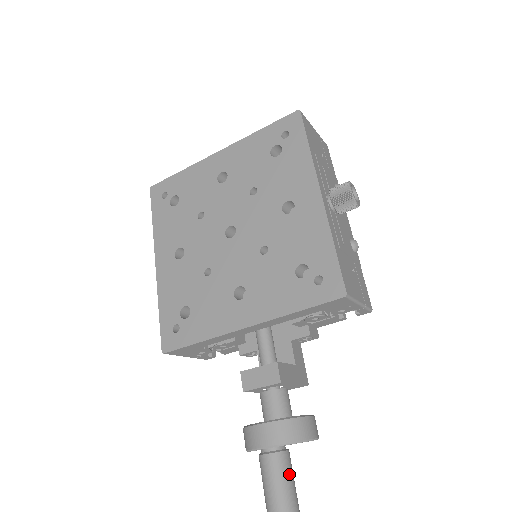
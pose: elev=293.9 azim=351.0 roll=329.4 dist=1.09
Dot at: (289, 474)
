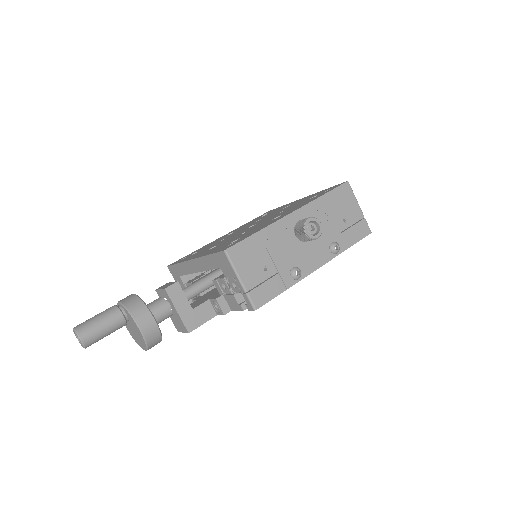
Dot at: (107, 320)
